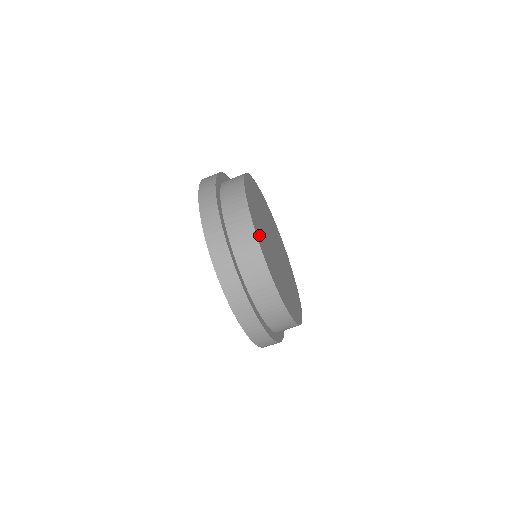
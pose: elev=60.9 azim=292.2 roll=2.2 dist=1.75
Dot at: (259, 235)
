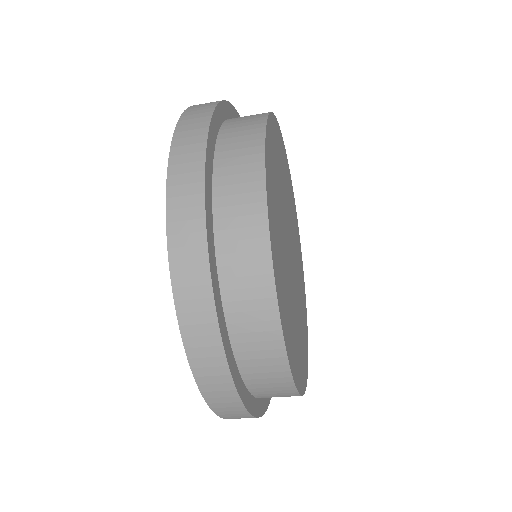
Dot at: (297, 368)
